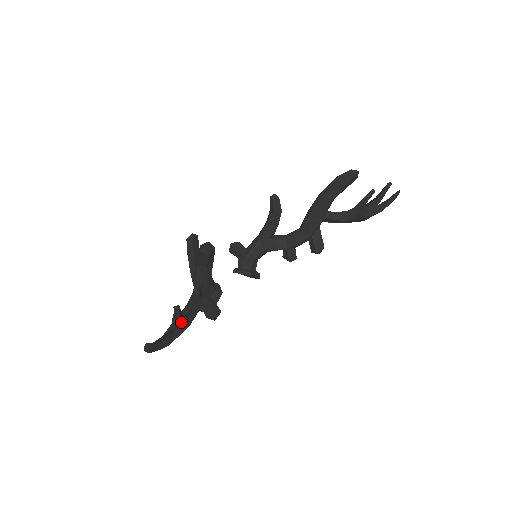
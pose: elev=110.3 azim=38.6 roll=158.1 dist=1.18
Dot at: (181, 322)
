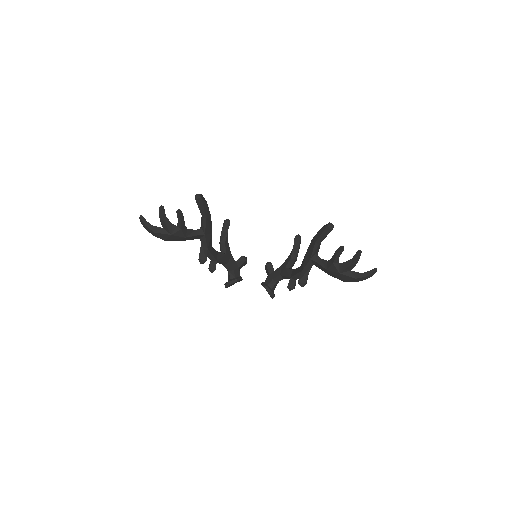
Dot at: (164, 222)
